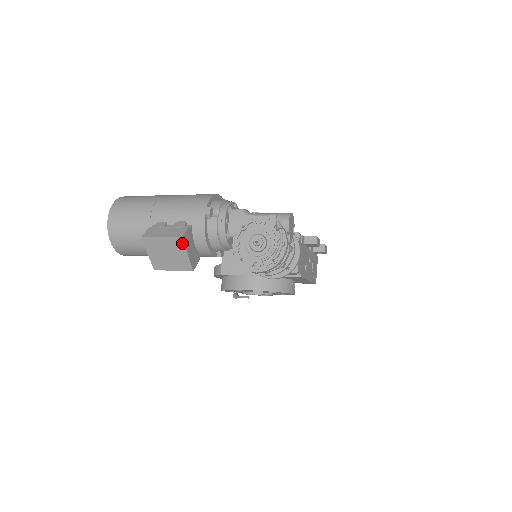
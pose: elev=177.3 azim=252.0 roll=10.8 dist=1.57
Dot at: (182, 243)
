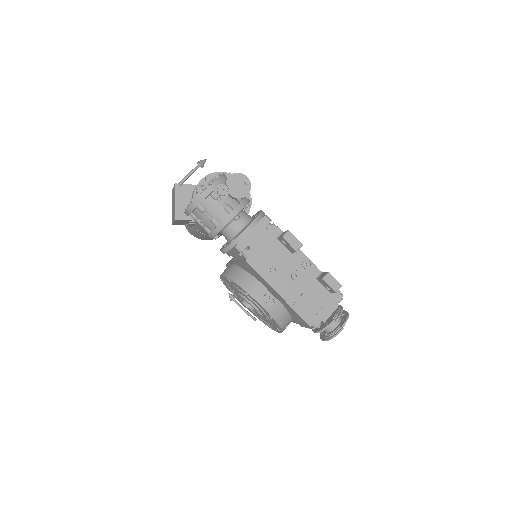
Dot at: (175, 190)
